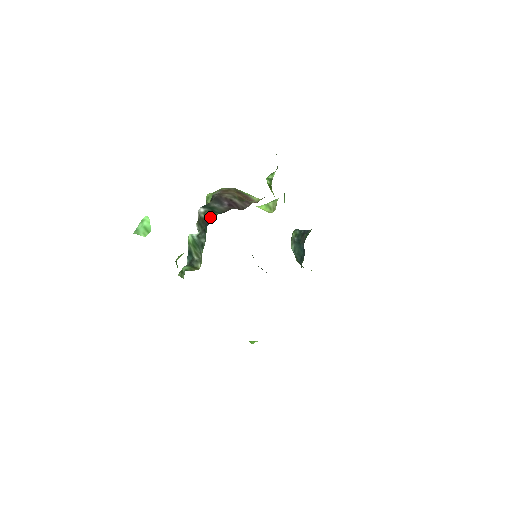
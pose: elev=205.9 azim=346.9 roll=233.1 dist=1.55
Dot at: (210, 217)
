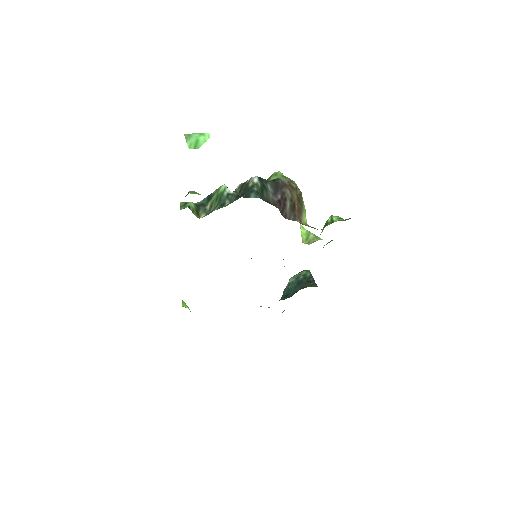
Dot at: (252, 193)
